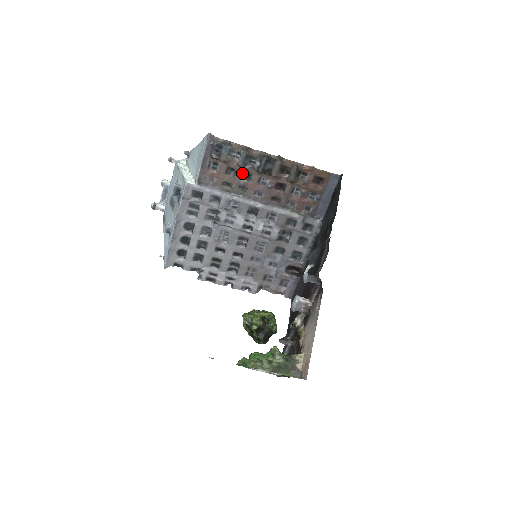
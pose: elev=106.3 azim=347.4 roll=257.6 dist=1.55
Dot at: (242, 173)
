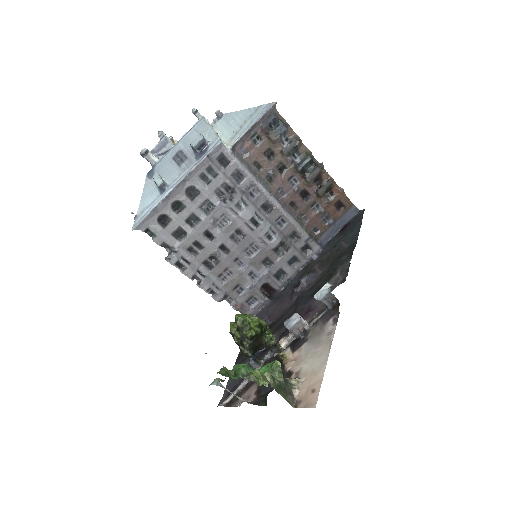
Dot at: (279, 162)
